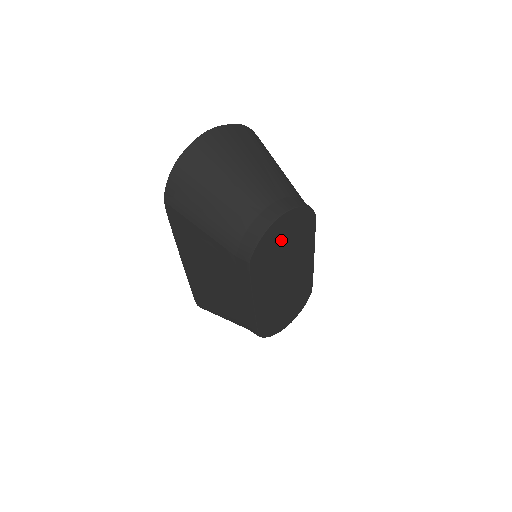
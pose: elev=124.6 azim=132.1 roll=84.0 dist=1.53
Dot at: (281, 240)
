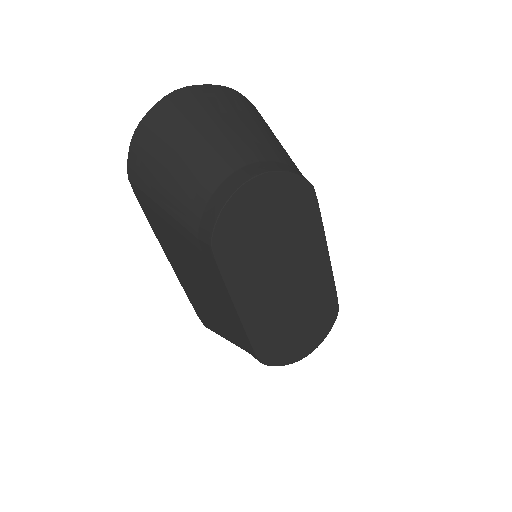
Dot at: (260, 219)
